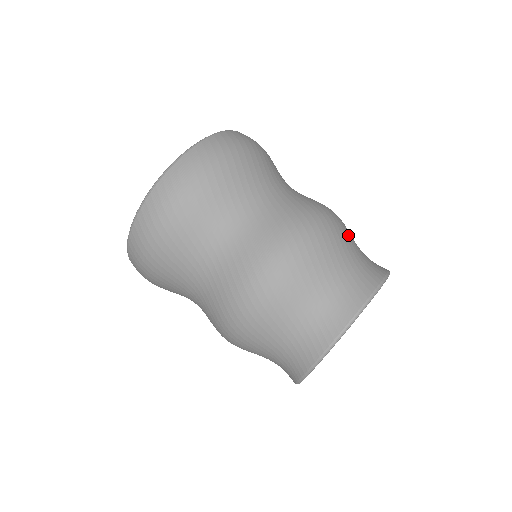
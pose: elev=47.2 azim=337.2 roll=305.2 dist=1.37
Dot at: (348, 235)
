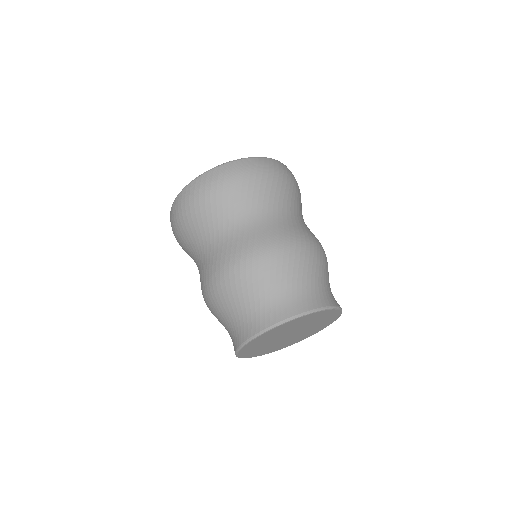
Dot at: (327, 269)
